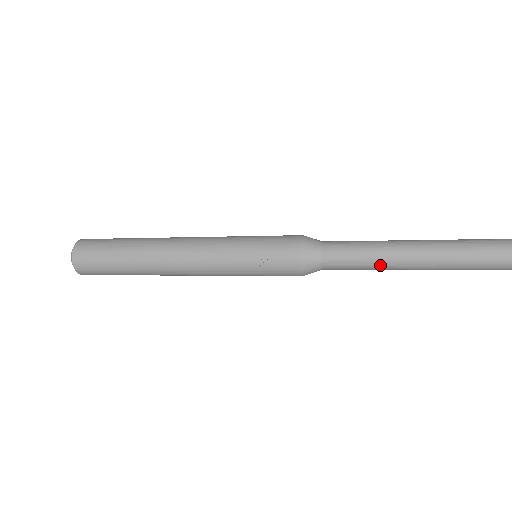
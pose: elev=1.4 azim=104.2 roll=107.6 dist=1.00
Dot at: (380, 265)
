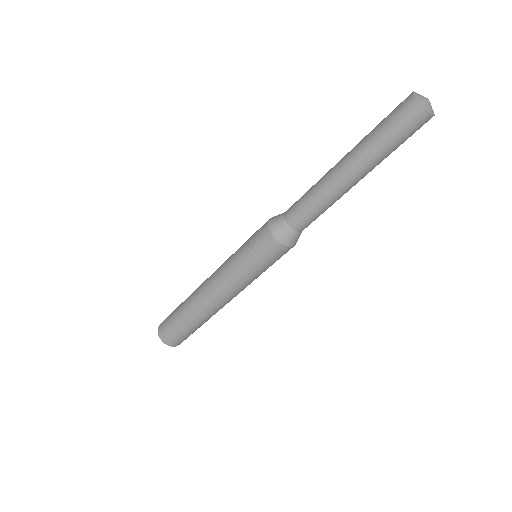
Dot at: (323, 191)
